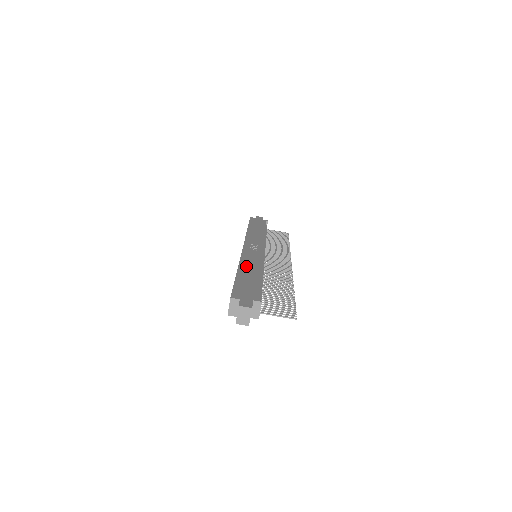
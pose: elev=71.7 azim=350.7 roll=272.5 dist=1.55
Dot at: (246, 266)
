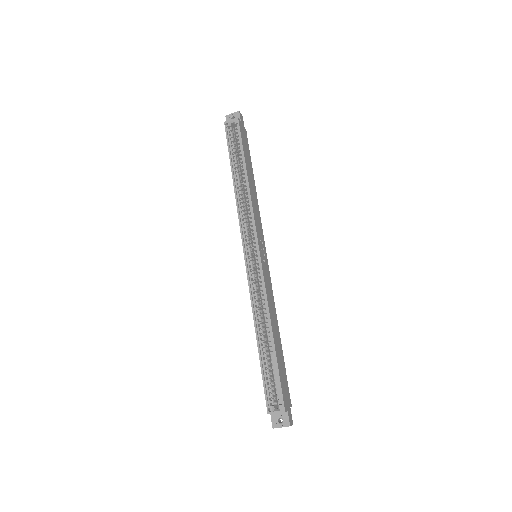
Dot at: (273, 319)
